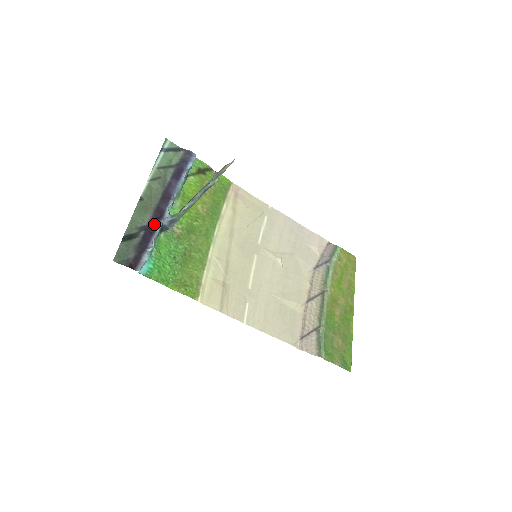
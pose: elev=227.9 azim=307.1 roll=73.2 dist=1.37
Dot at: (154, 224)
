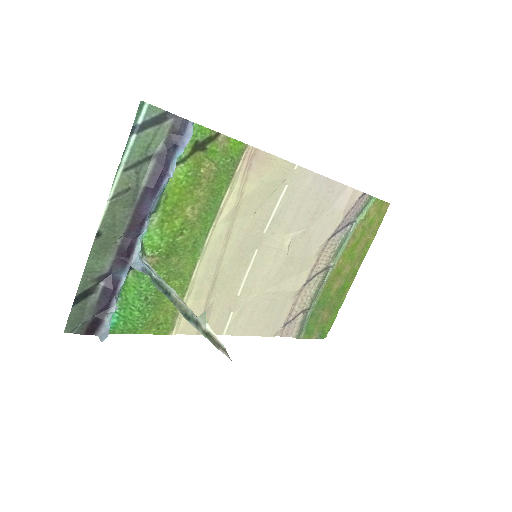
Dot at: (118, 269)
